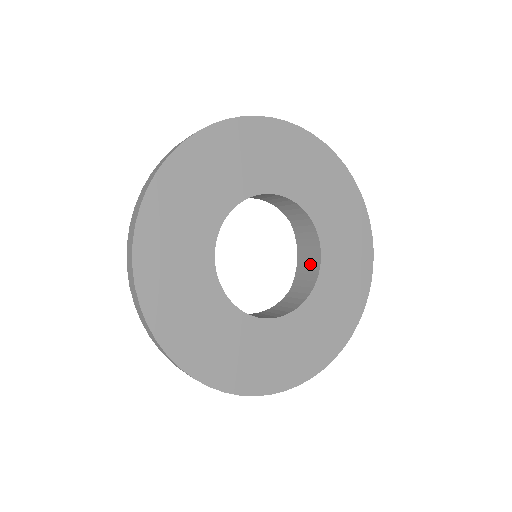
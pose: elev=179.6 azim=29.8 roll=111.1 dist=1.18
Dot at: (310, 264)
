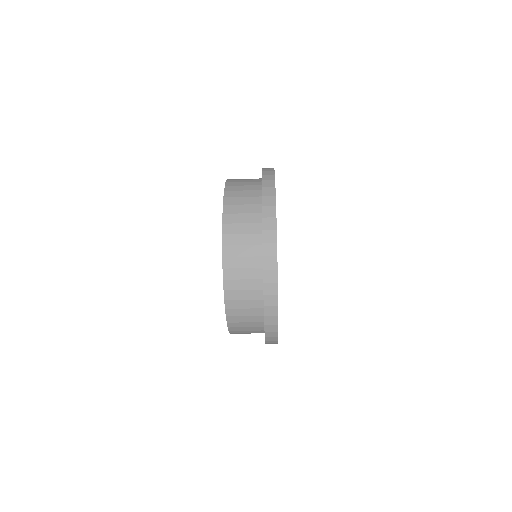
Dot at: occluded
